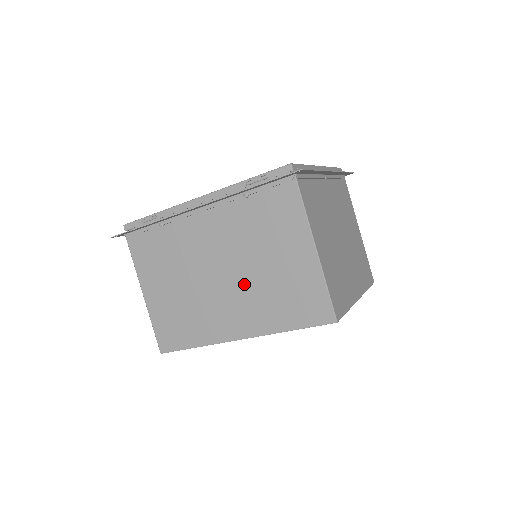
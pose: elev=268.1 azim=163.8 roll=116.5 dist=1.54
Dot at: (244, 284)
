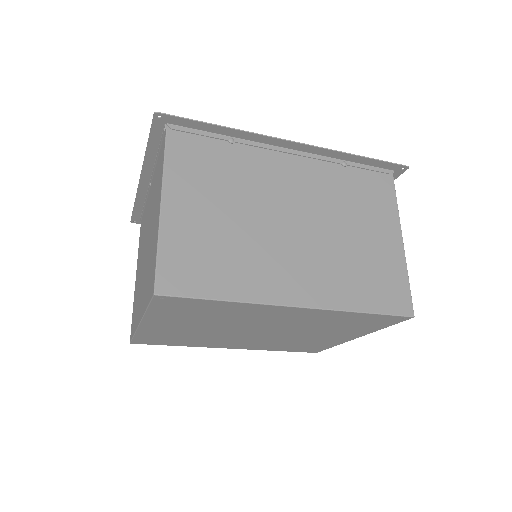
Dot at: (321, 244)
